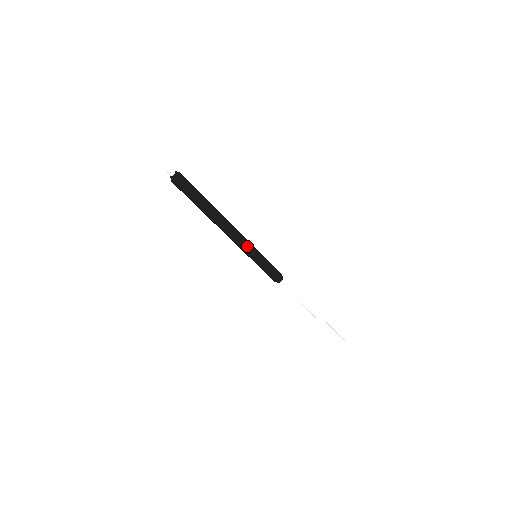
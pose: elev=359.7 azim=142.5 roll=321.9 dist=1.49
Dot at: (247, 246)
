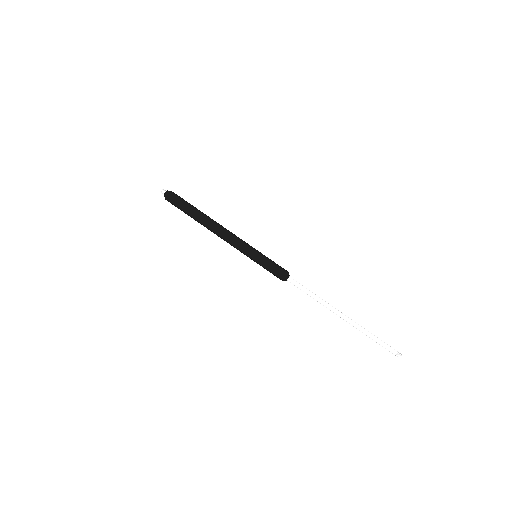
Dot at: (242, 246)
